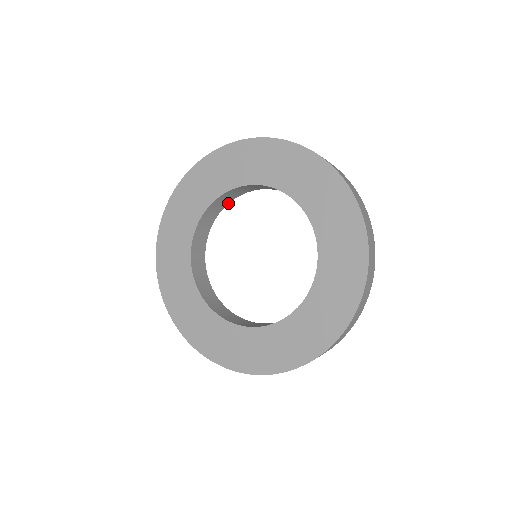
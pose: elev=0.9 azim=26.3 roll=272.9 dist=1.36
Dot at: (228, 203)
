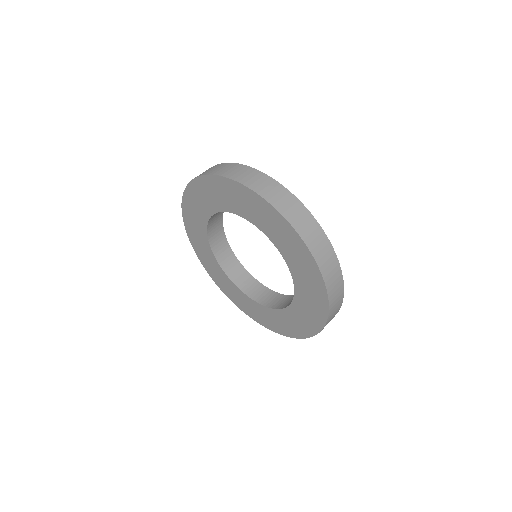
Dot at: (222, 218)
